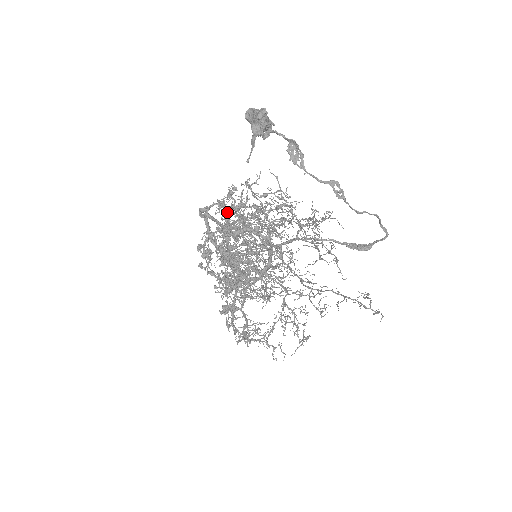
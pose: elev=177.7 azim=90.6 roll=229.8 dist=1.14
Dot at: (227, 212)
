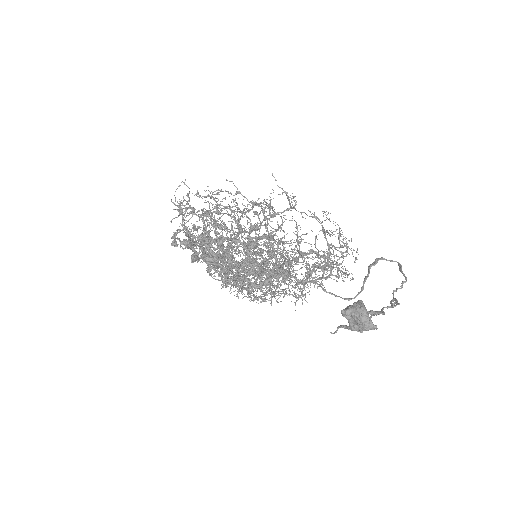
Dot at: (255, 282)
